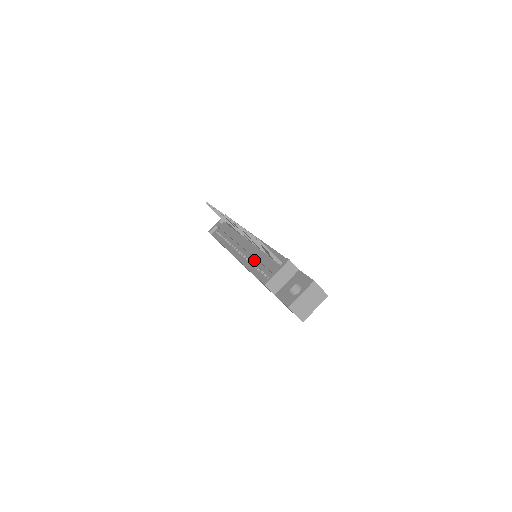
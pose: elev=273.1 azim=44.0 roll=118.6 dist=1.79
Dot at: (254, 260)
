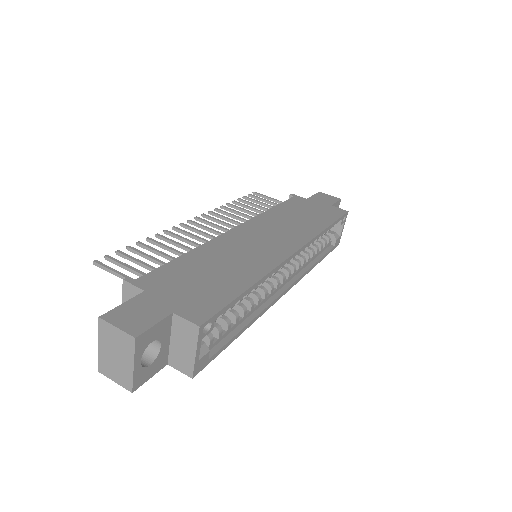
Dot at: occluded
